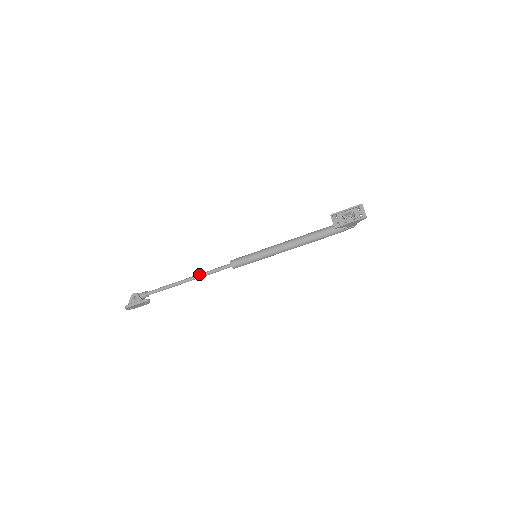
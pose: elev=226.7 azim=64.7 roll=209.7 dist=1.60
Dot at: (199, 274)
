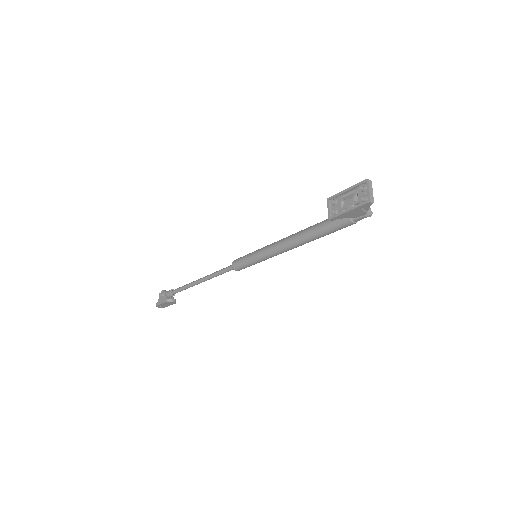
Dot at: occluded
